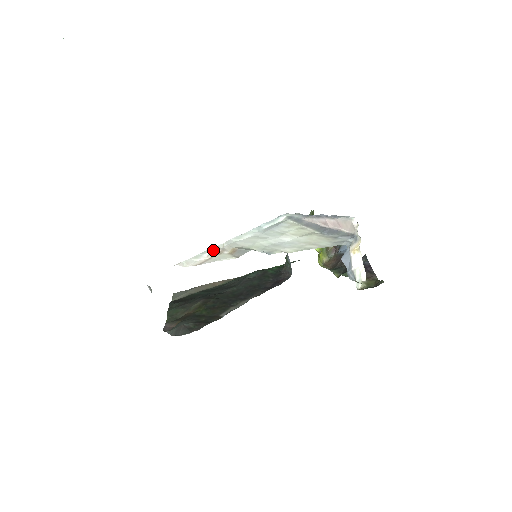
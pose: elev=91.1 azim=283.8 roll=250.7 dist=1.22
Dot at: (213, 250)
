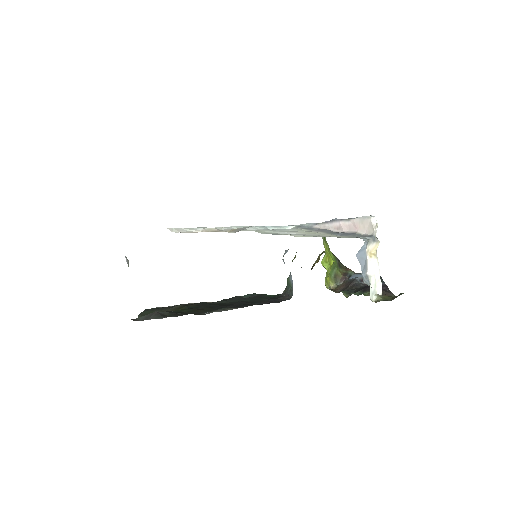
Dot at: (210, 228)
